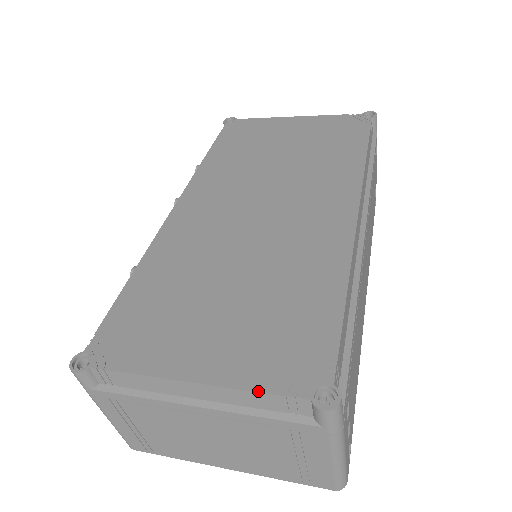
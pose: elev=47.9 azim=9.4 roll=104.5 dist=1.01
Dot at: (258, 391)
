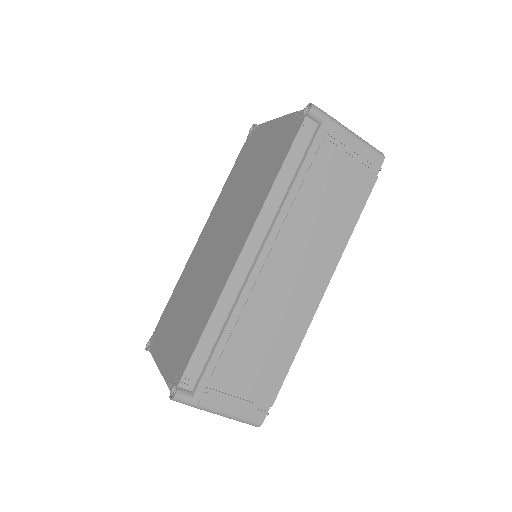
Dot at: (165, 380)
